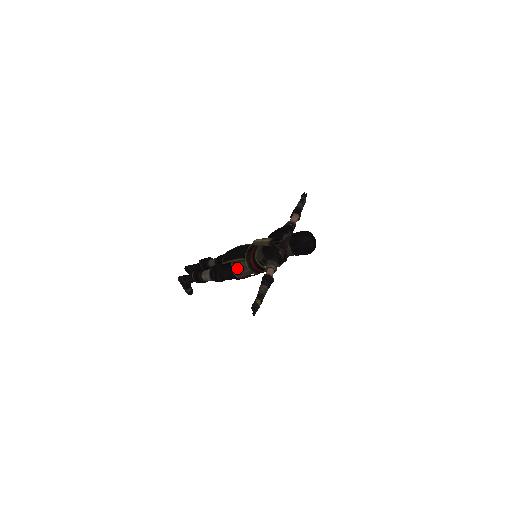
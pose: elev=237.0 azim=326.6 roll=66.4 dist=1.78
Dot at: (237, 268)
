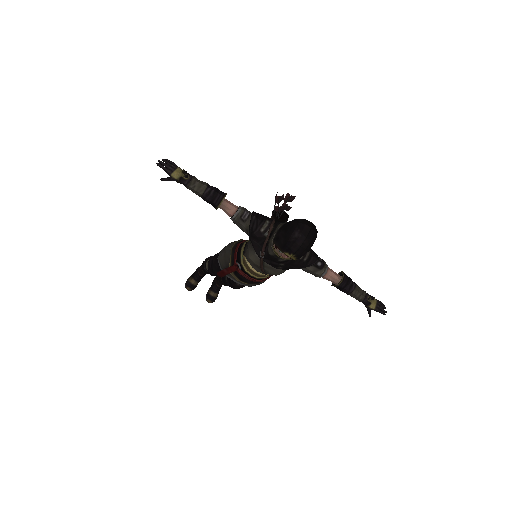
Dot at: (230, 243)
